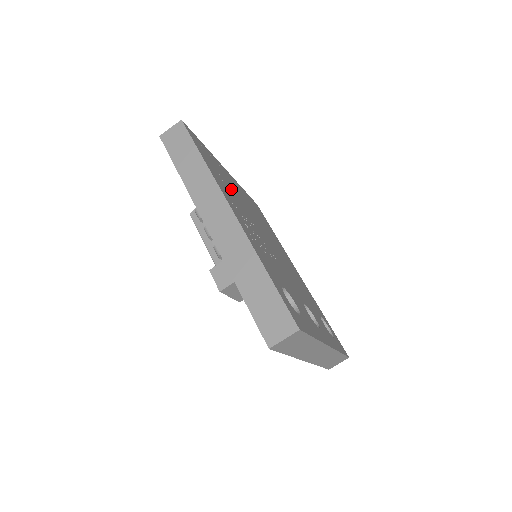
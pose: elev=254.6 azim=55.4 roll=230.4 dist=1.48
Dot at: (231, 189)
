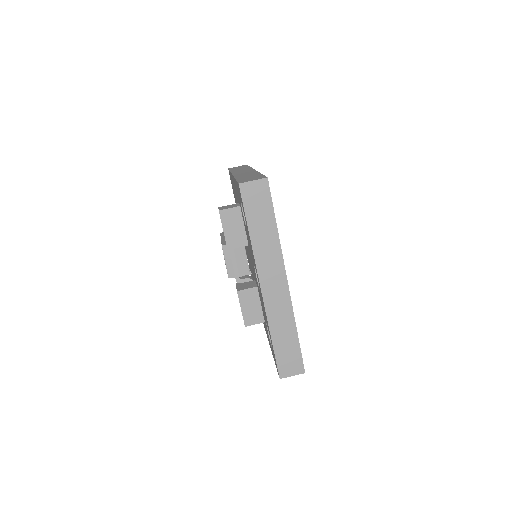
Dot at: occluded
